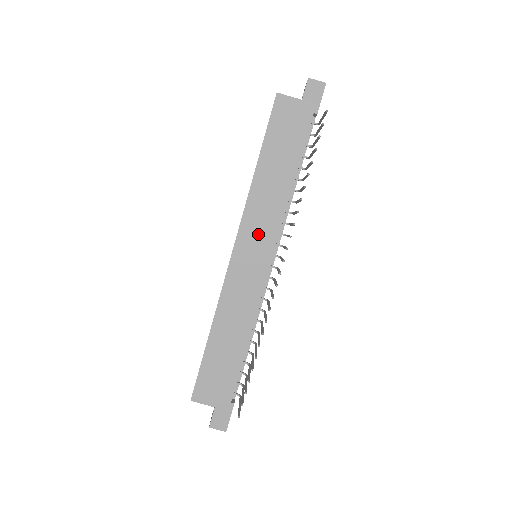
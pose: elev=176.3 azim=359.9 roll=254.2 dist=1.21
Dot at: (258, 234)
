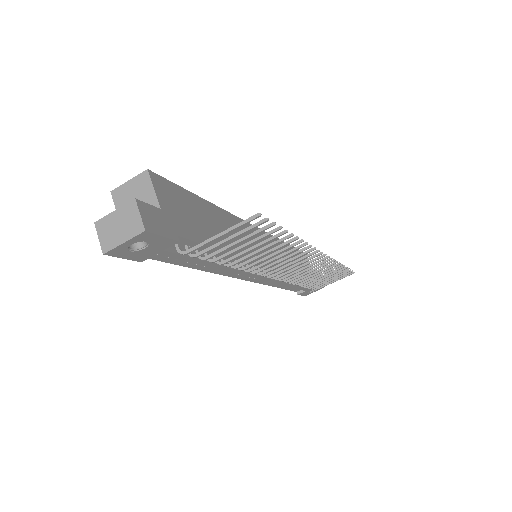
Dot at: (273, 251)
